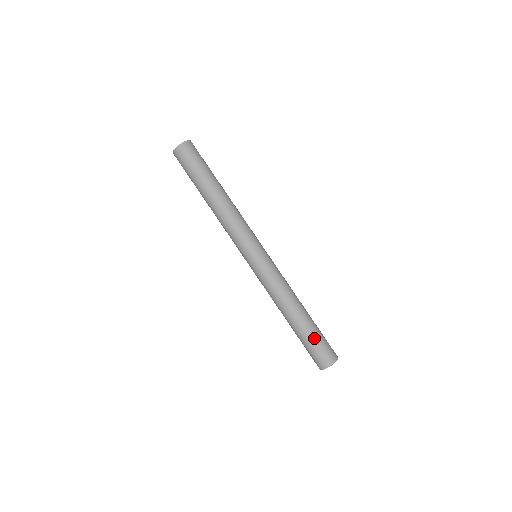
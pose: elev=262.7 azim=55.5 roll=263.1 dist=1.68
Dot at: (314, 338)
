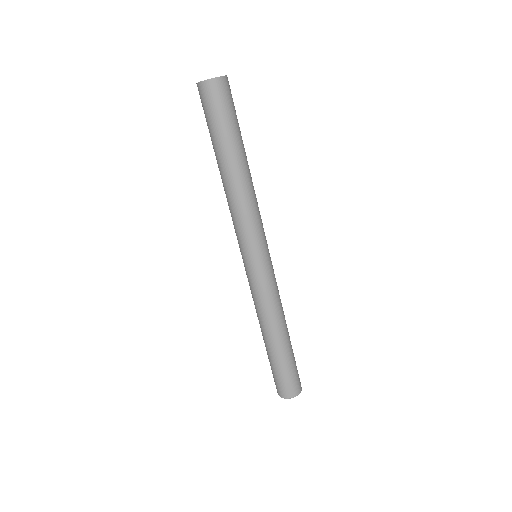
Dot at: (284, 368)
